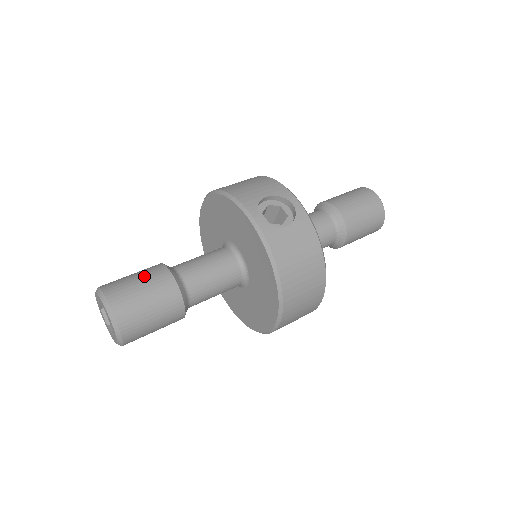
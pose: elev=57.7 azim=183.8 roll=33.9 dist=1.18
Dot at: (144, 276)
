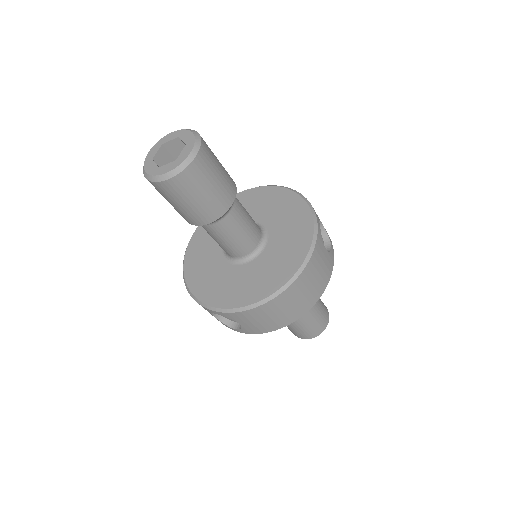
Dot at: occluded
